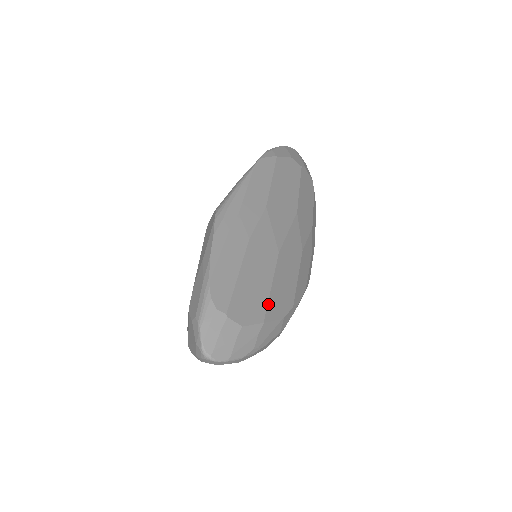
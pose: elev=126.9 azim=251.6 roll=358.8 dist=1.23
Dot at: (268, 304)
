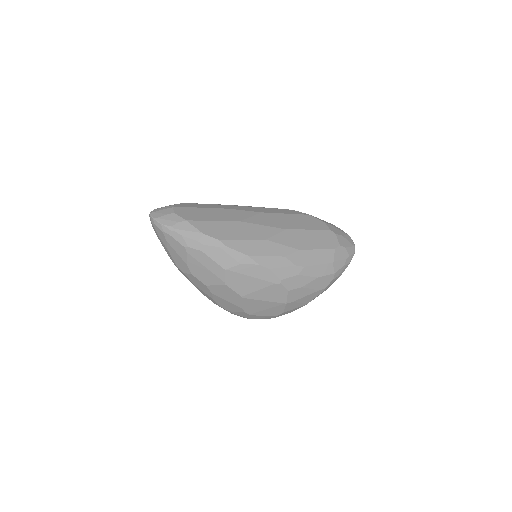
Dot at: (200, 221)
